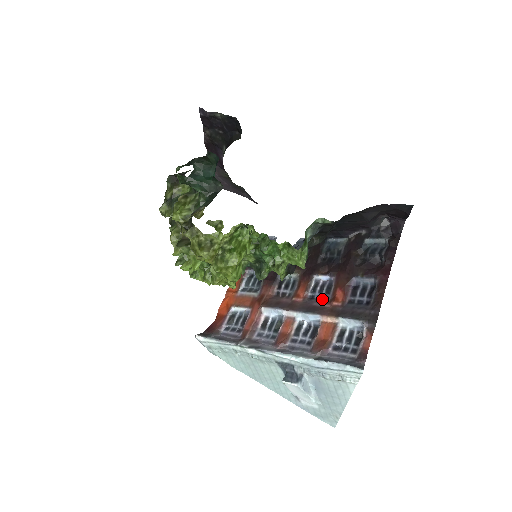
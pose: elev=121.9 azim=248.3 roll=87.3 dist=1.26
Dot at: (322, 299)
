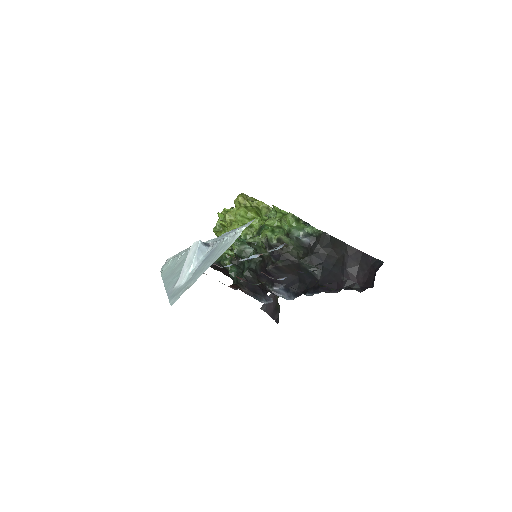
Dot at: occluded
